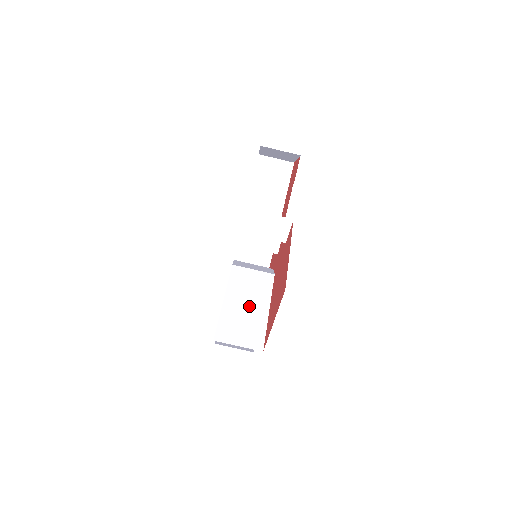
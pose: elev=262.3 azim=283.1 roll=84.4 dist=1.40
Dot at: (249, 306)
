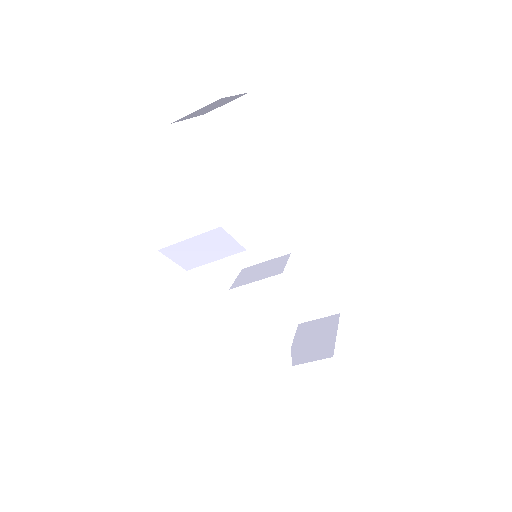
Dot at: (263, 343)
